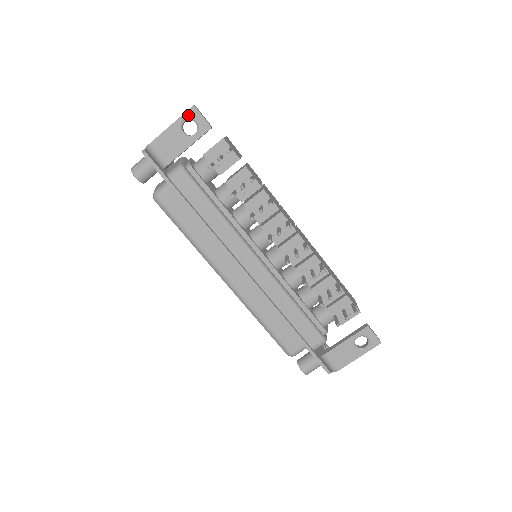
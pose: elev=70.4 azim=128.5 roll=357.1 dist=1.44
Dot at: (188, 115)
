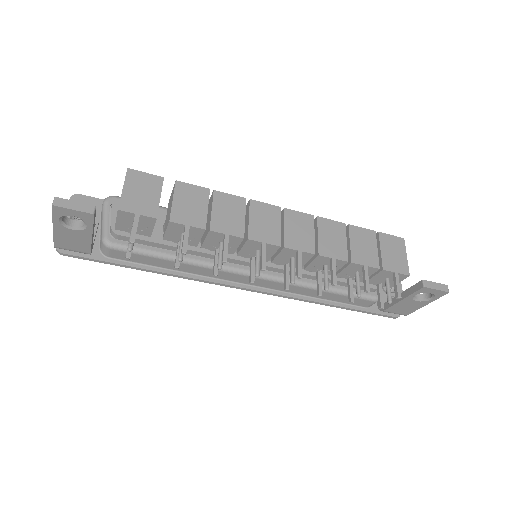
Dot at: (58, 215)
